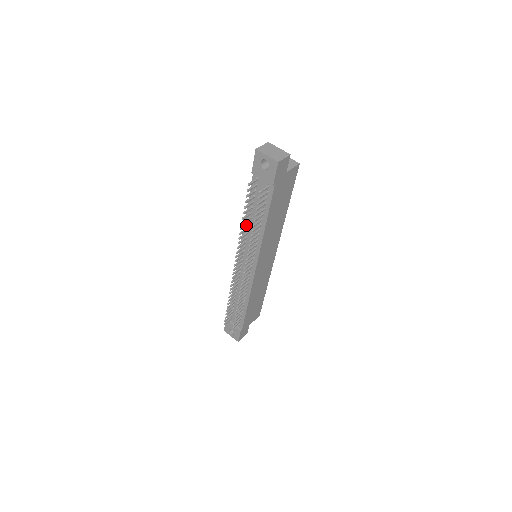
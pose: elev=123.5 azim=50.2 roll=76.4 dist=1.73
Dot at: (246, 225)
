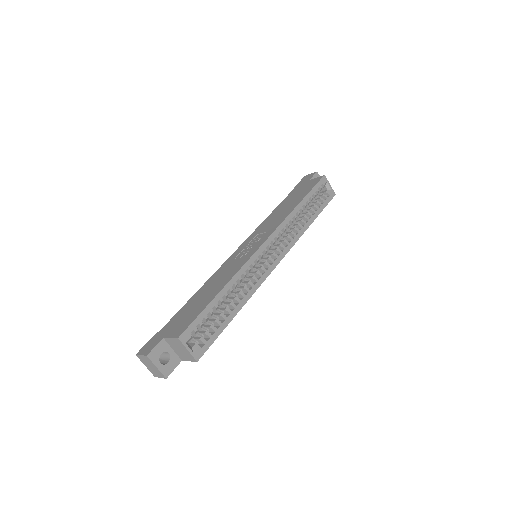
Dot at: occluded
